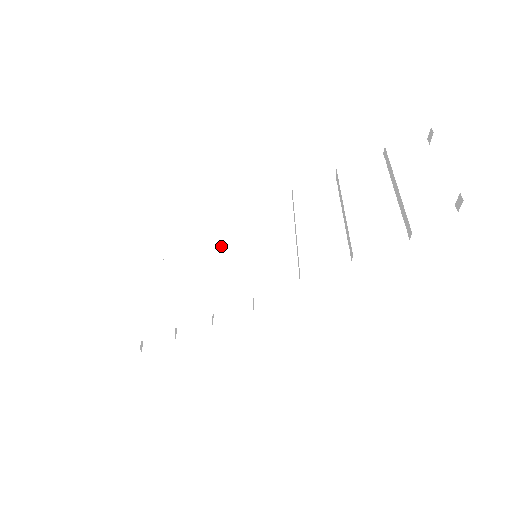
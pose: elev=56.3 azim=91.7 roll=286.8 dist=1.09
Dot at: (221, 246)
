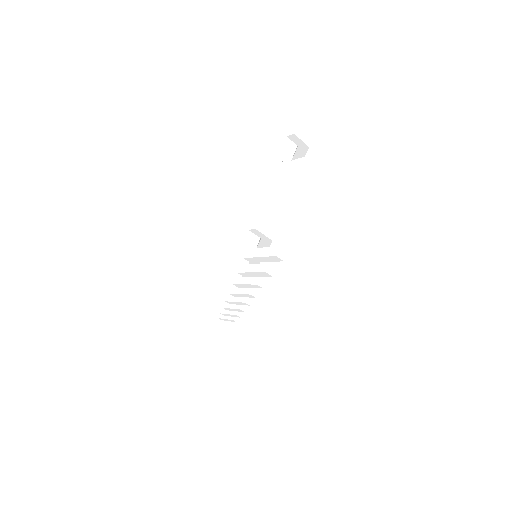
Dot at: occluded
